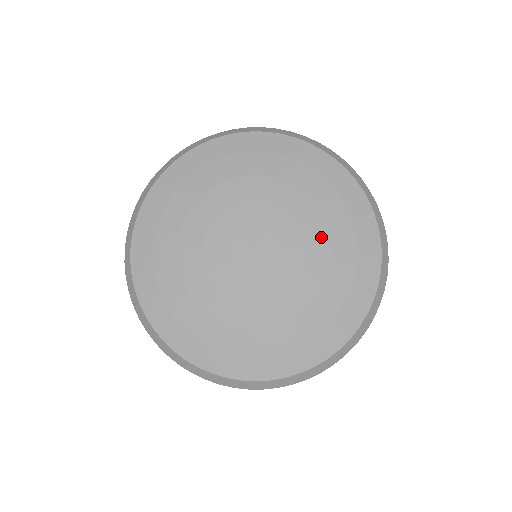
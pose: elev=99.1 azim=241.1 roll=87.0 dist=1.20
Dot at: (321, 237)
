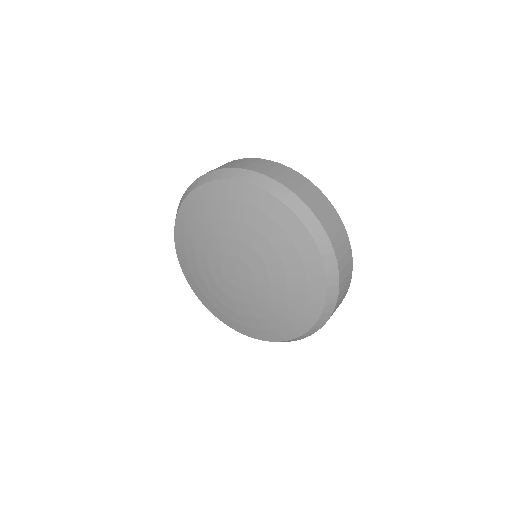
Dot at: (279, 276)
